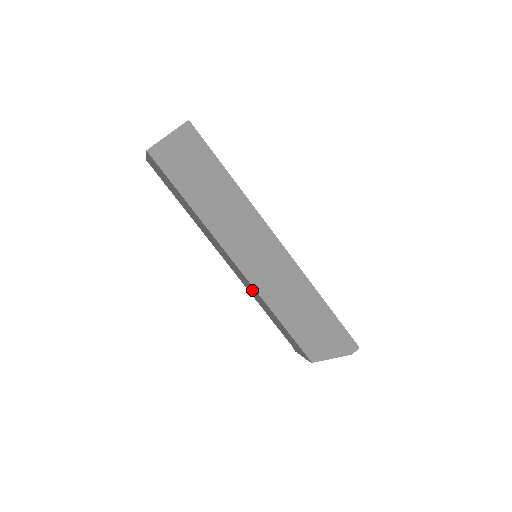
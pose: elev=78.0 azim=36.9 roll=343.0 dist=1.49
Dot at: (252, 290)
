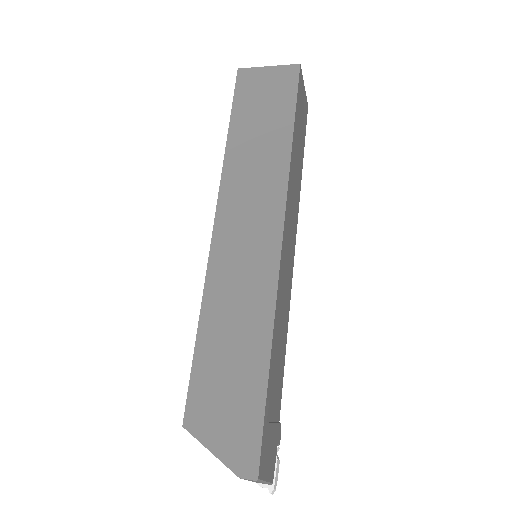
Dot at: occluded
